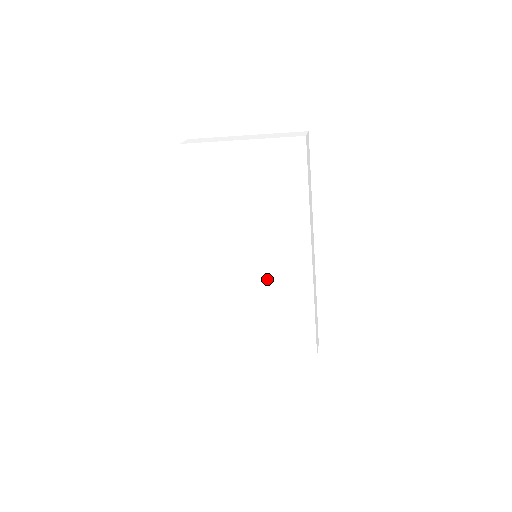
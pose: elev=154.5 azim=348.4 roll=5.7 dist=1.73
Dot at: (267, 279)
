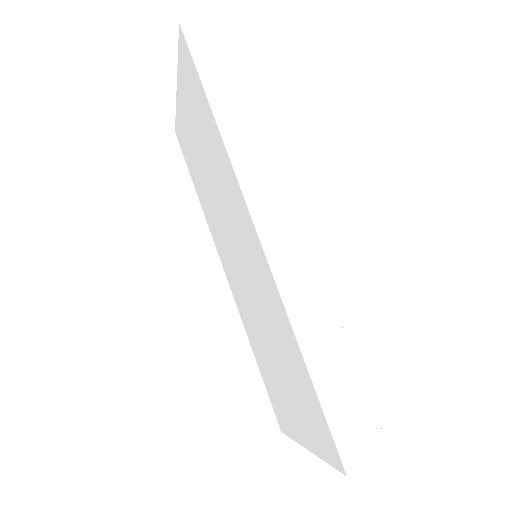
Dot at: (255, 291)
